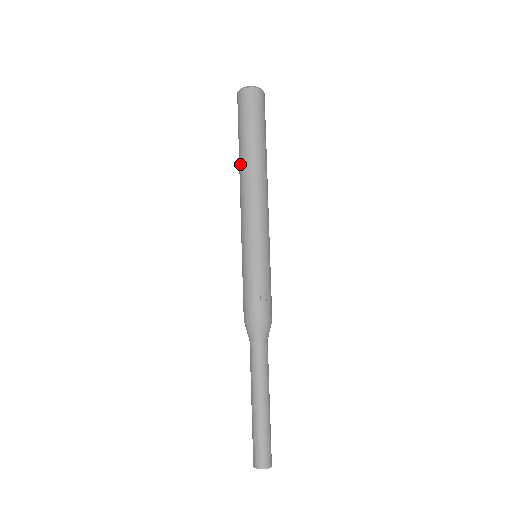
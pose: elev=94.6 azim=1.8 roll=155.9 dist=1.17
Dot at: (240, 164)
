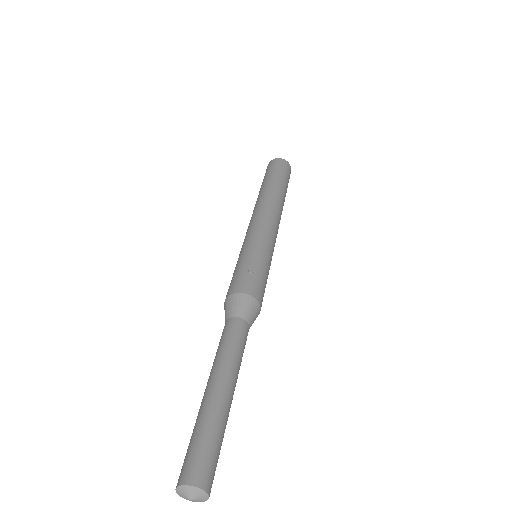
Dot at: (257, 198)
